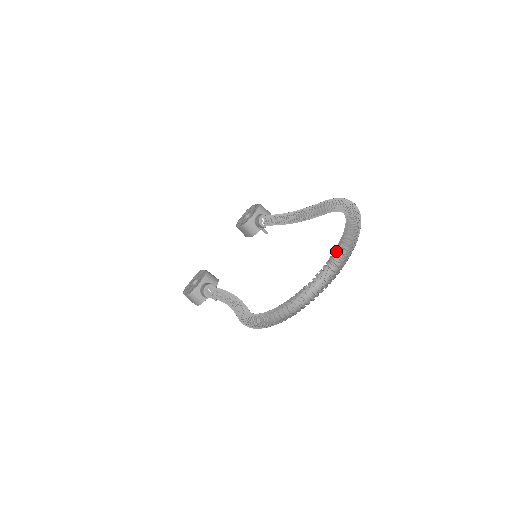
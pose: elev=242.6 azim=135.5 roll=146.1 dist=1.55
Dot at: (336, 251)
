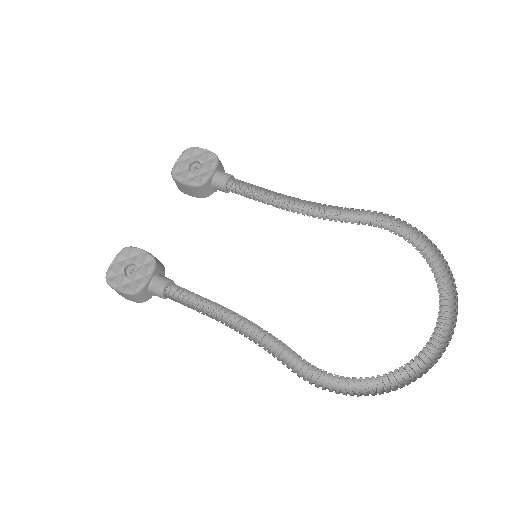
Dot at: occluded
